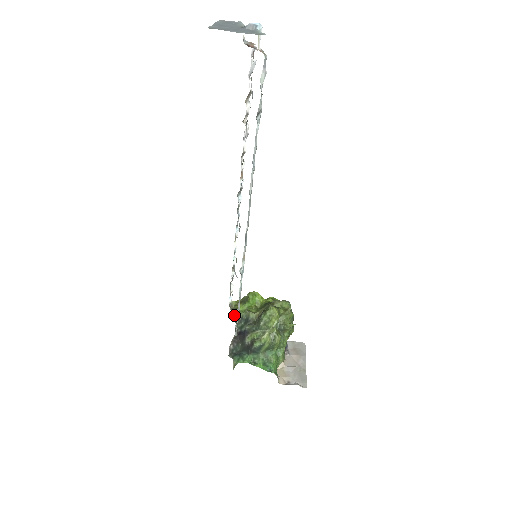
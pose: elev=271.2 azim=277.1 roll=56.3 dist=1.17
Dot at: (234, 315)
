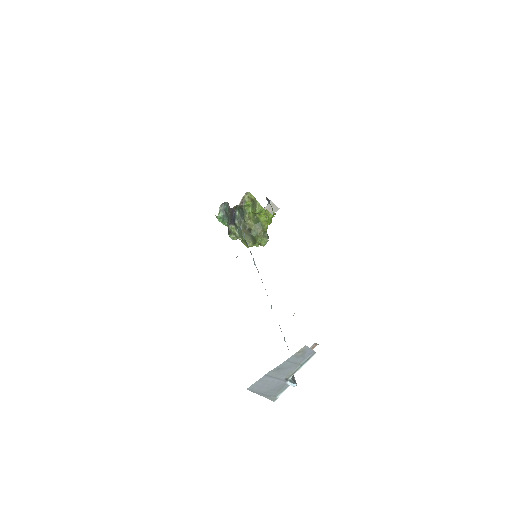
Dot at: (239, 205)
